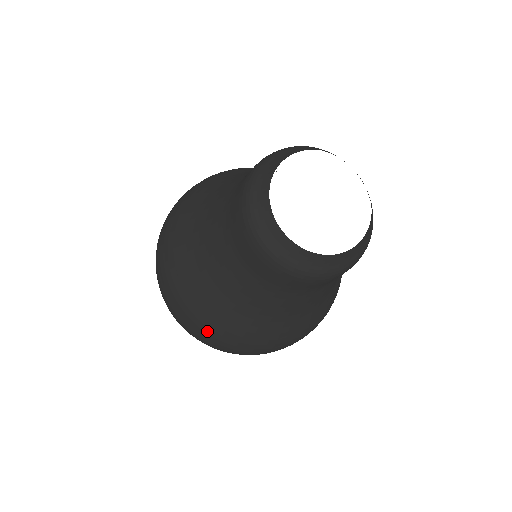
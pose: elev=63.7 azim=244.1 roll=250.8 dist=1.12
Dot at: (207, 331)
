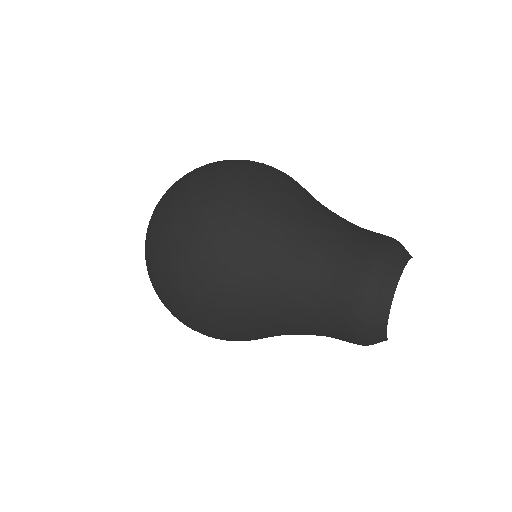
Dot at: (211, 311)
